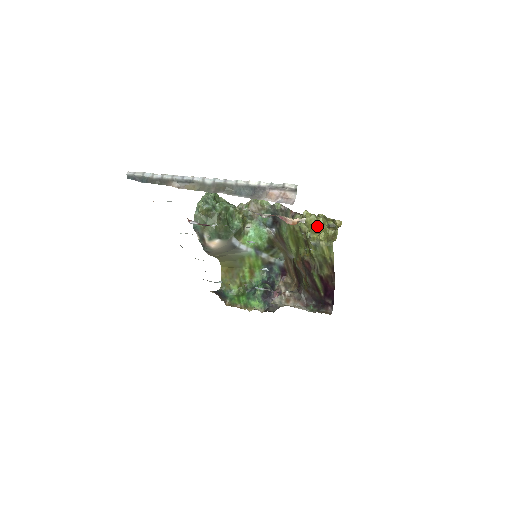
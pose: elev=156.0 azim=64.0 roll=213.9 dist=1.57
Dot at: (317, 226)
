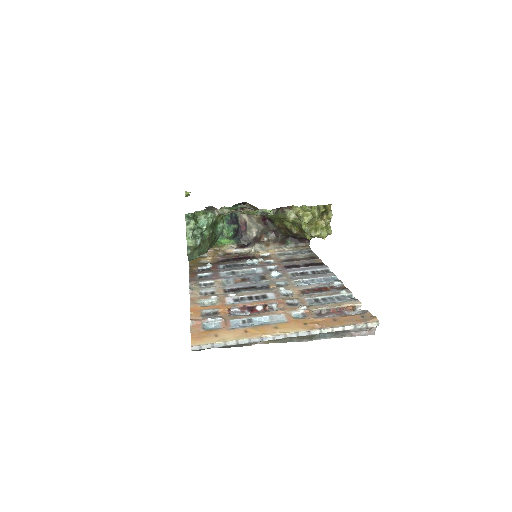
Dot at: (314, 221)
